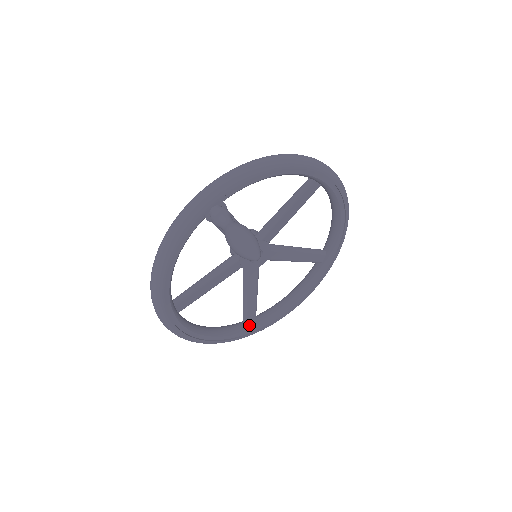
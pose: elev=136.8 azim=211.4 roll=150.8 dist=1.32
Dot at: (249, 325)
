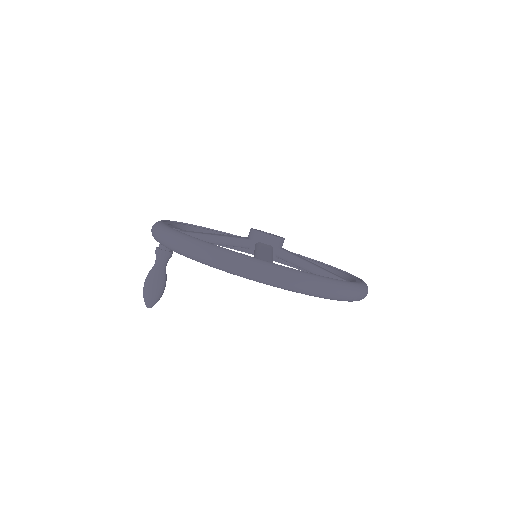
Dot at: occluded
